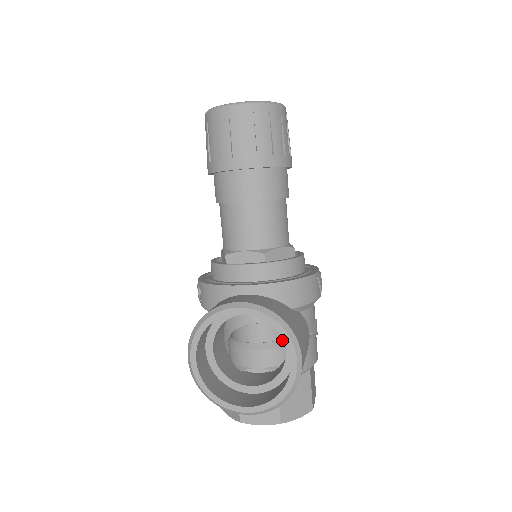
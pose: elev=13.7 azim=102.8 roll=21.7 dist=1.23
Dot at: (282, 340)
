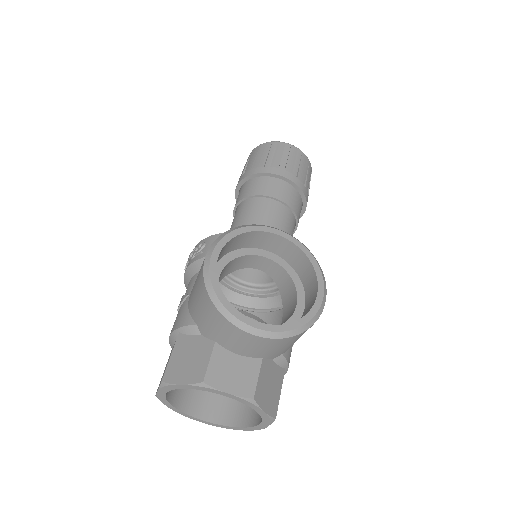
Dot at: occluded
